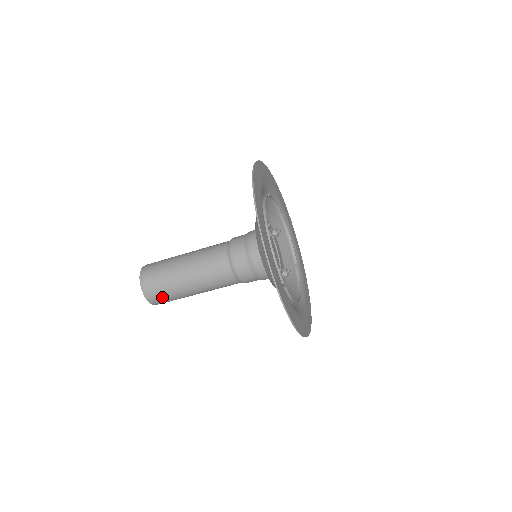
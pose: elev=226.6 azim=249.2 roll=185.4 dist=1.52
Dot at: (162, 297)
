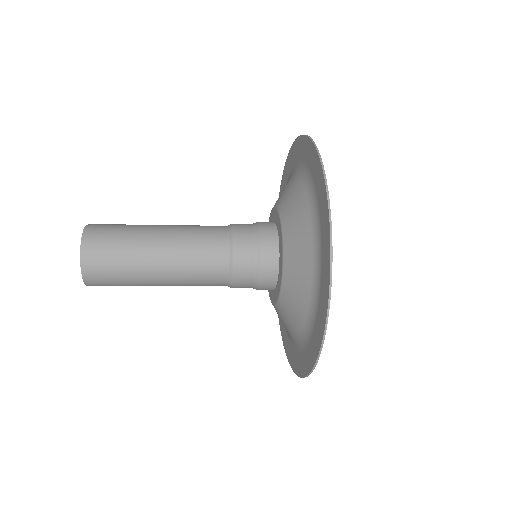
Dot at: occluded
